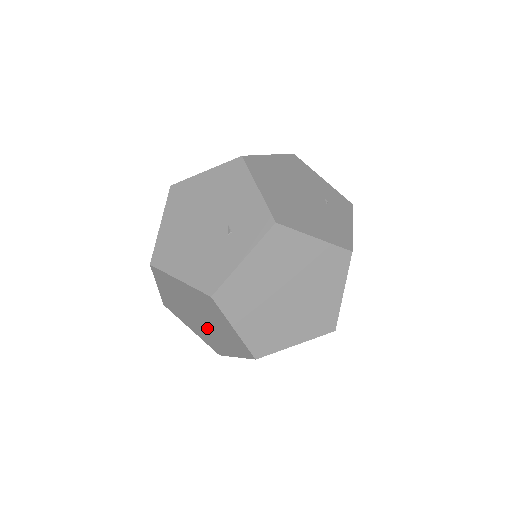
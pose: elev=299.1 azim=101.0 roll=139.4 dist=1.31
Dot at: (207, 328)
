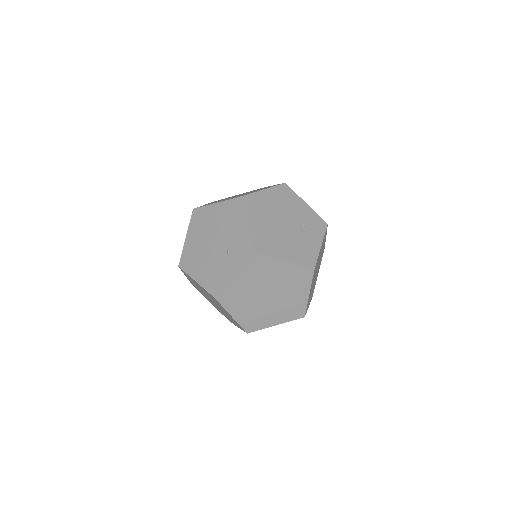
Dot at: (218, 307)
